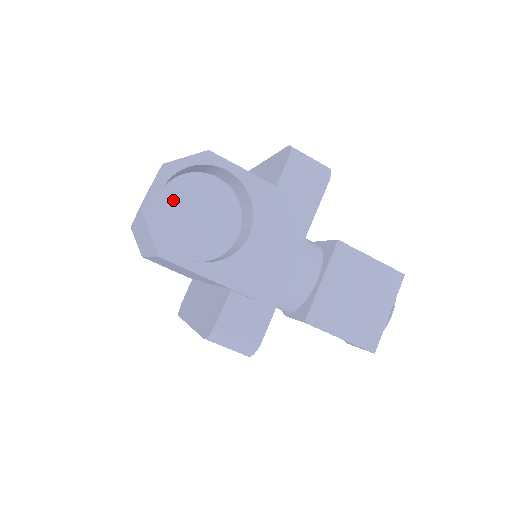
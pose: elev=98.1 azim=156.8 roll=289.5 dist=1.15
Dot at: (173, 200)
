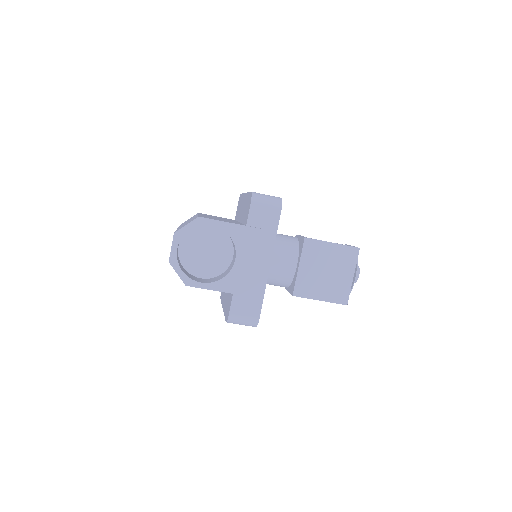
Dot at: (188, 246)
